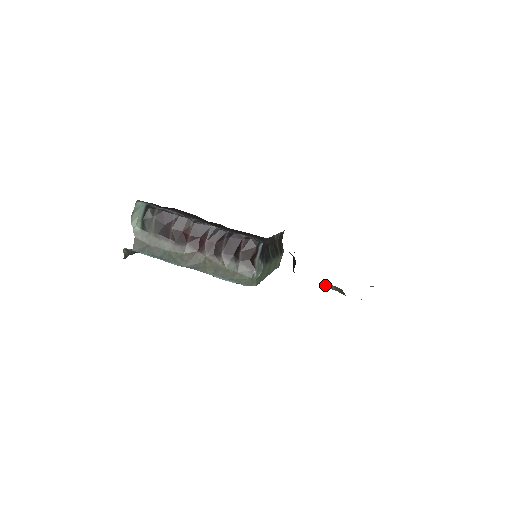
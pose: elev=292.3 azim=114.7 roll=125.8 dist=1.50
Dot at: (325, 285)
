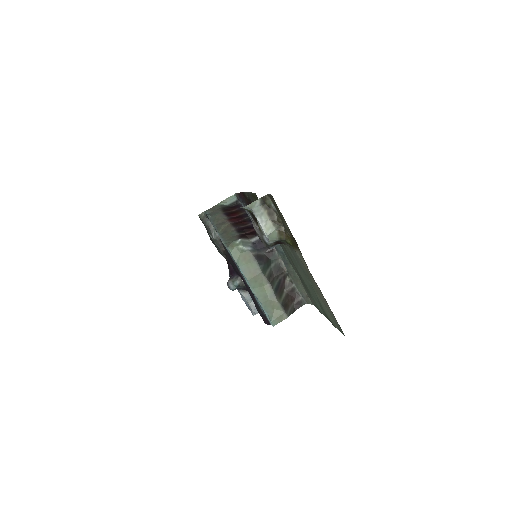
Dot at: (257, 225)
